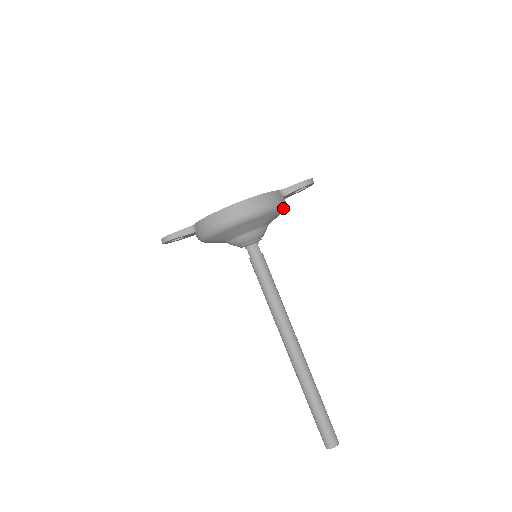
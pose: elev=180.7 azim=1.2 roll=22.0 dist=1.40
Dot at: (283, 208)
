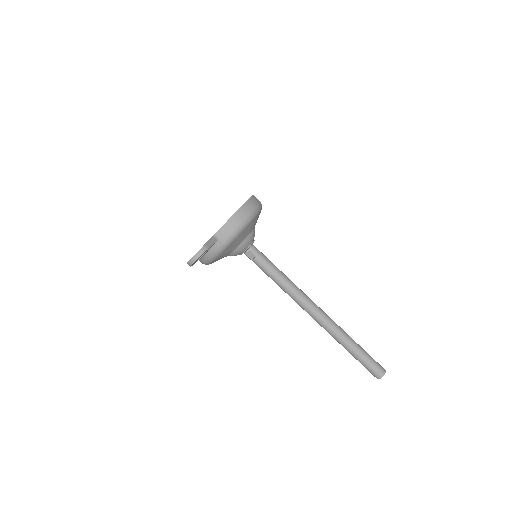
Dot at: occluded
